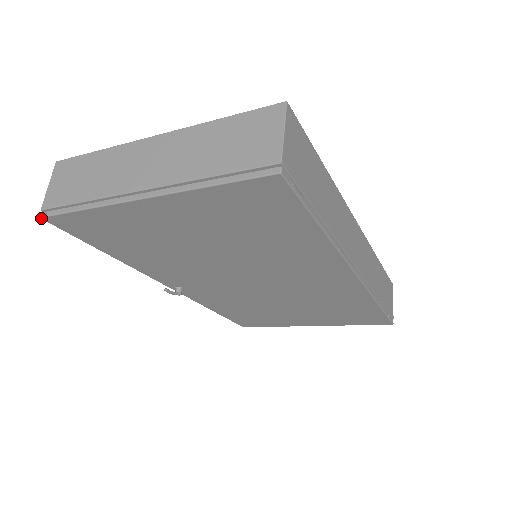
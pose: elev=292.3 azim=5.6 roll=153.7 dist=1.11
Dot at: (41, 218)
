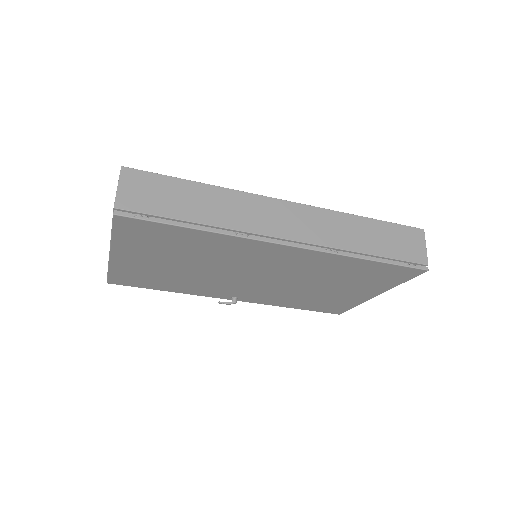
Dot at: occluded
